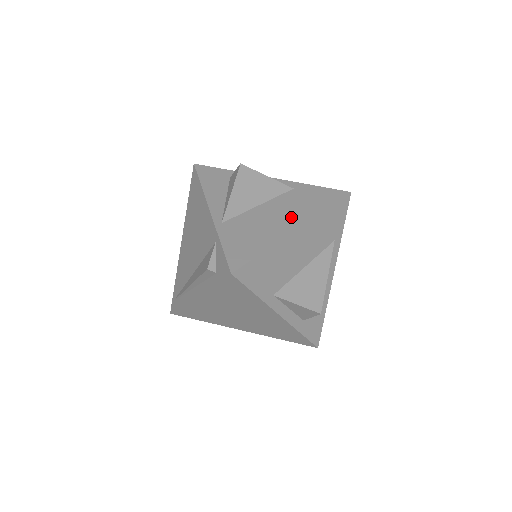
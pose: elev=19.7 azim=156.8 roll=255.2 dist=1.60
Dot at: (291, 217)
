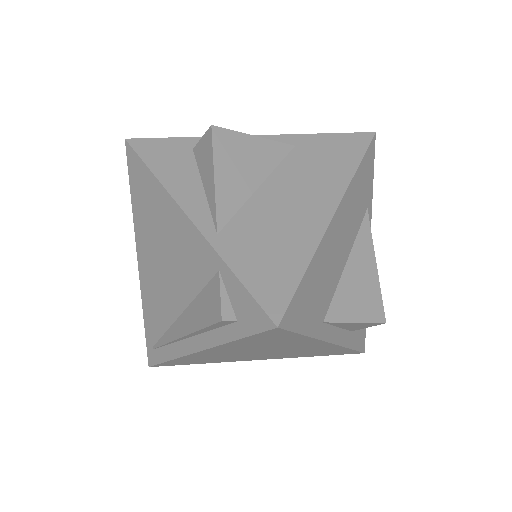
Dot at: (316, 195)
